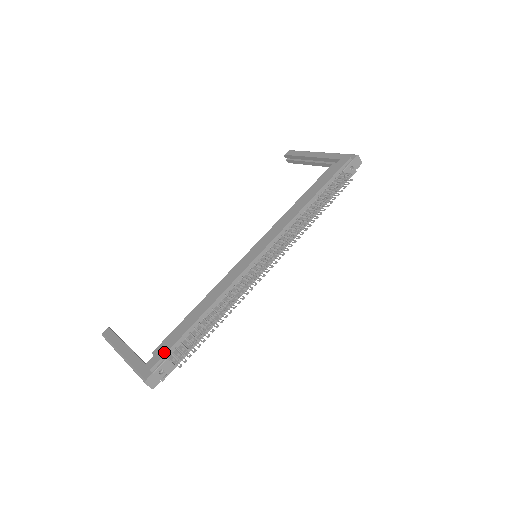
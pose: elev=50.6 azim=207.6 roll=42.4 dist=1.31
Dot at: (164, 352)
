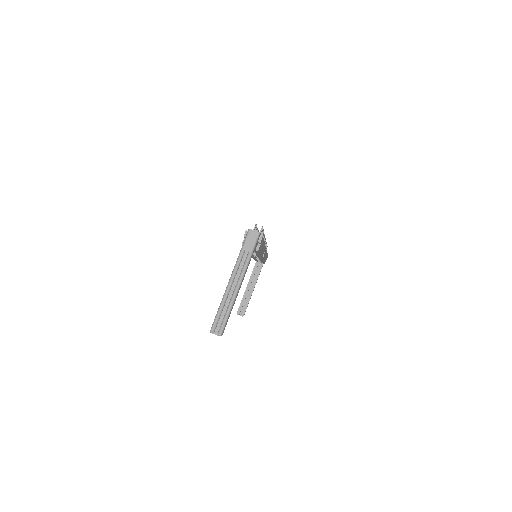
Dot at: occluded
